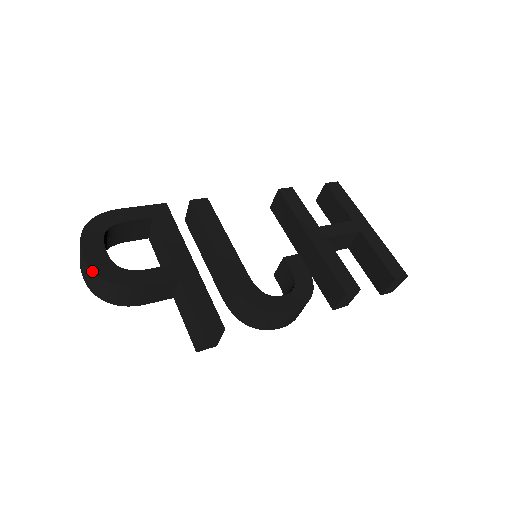
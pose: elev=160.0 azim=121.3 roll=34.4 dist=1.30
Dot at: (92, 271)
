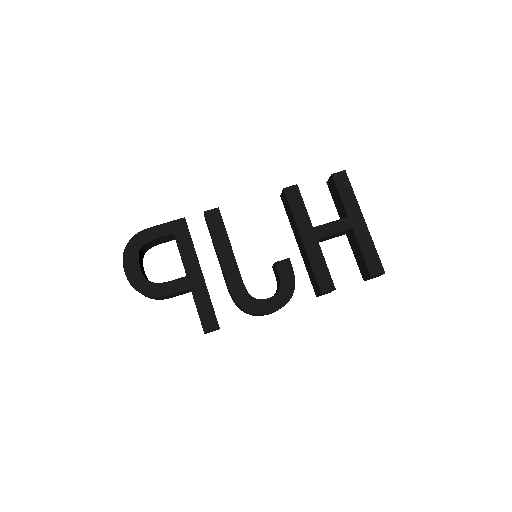
Dot at: occluded
